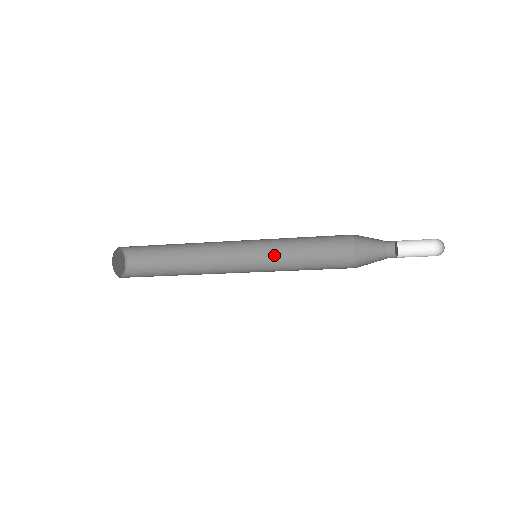
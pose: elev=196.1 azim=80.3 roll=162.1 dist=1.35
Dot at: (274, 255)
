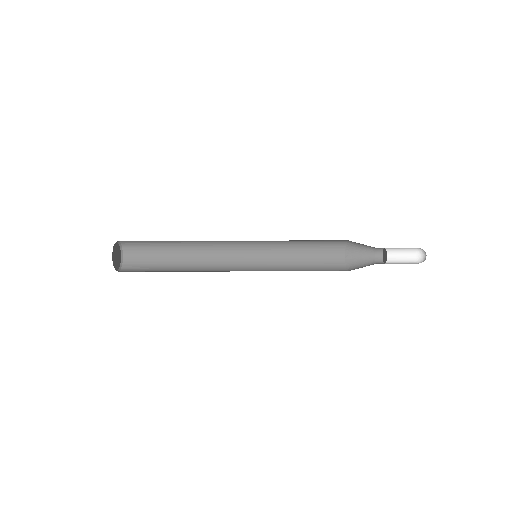
Dot at: (271, 260)
